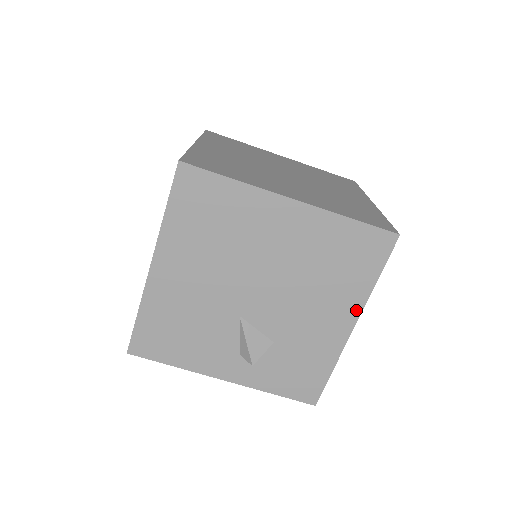
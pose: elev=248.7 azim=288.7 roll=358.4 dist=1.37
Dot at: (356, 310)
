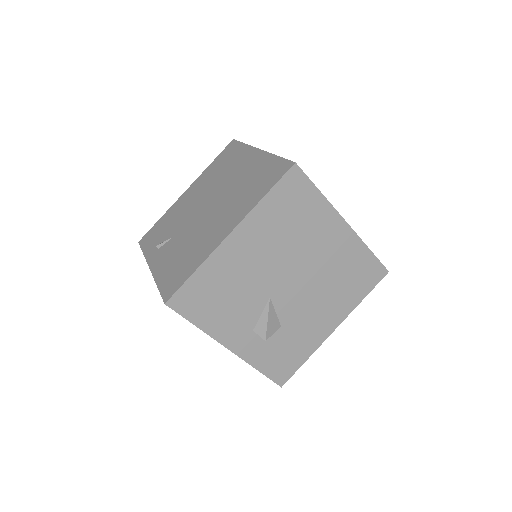
Dot at: (342, 316)
